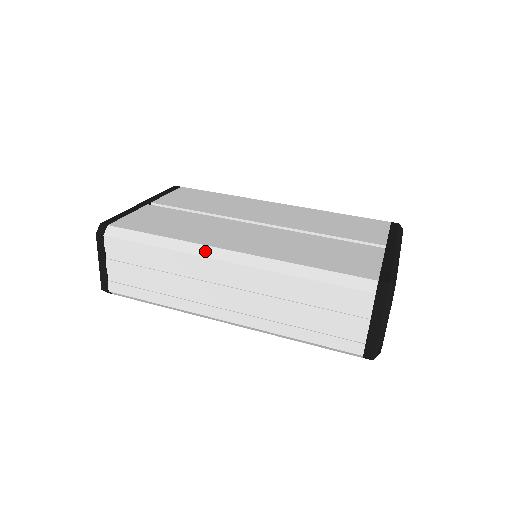
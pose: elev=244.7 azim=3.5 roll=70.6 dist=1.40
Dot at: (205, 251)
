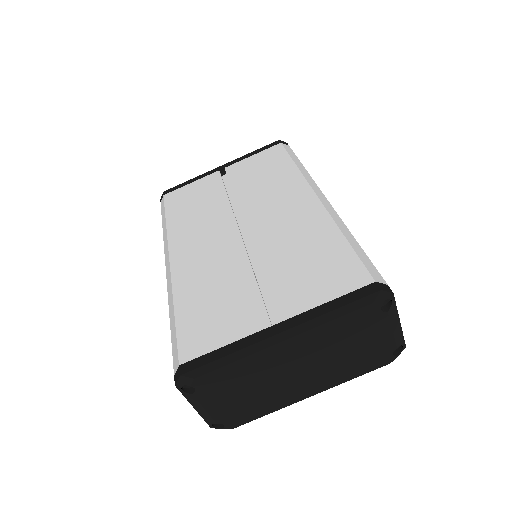
Dot at: (166, 250)
